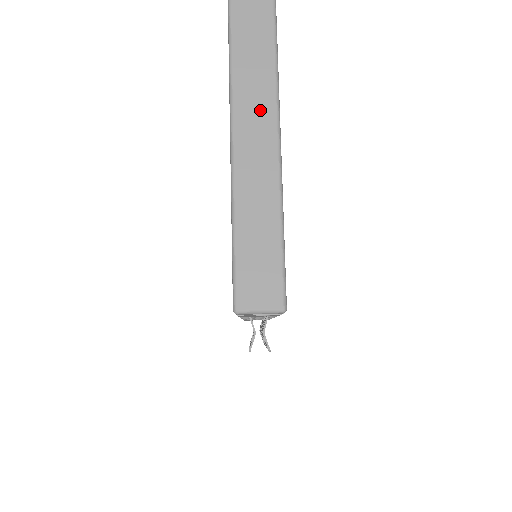
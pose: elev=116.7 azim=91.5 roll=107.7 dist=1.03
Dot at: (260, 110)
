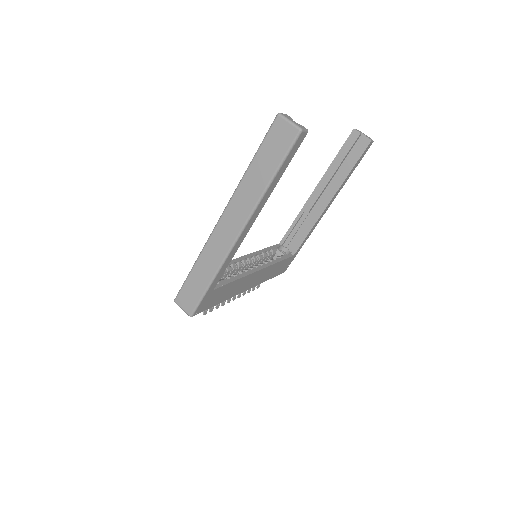
Dot at: (231, 229)
